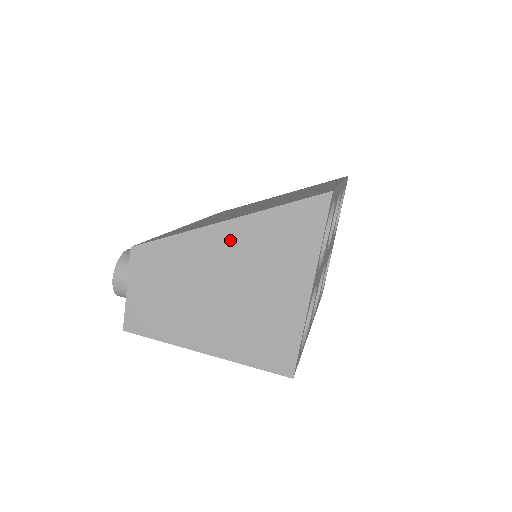
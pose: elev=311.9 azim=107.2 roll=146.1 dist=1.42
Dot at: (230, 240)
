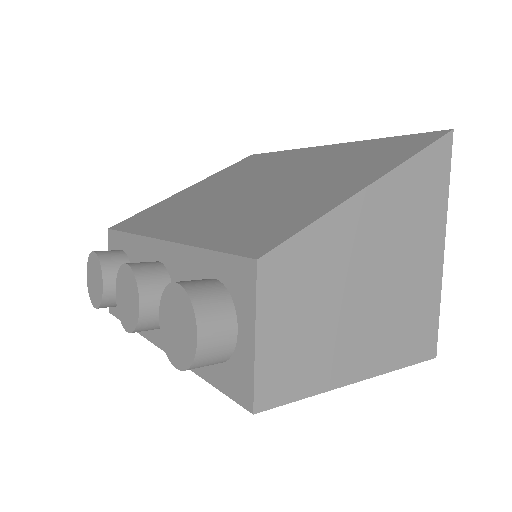
Dot at: (377, 209)
